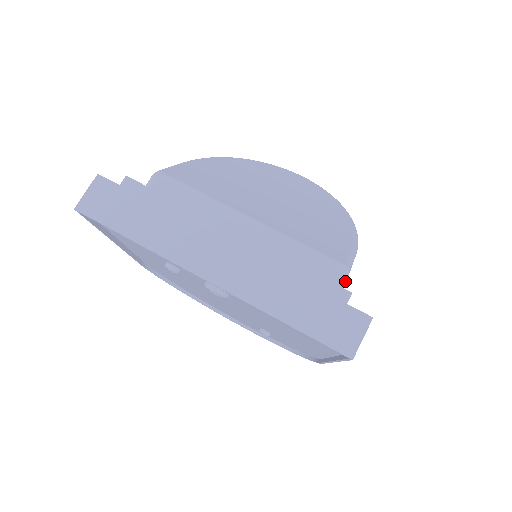
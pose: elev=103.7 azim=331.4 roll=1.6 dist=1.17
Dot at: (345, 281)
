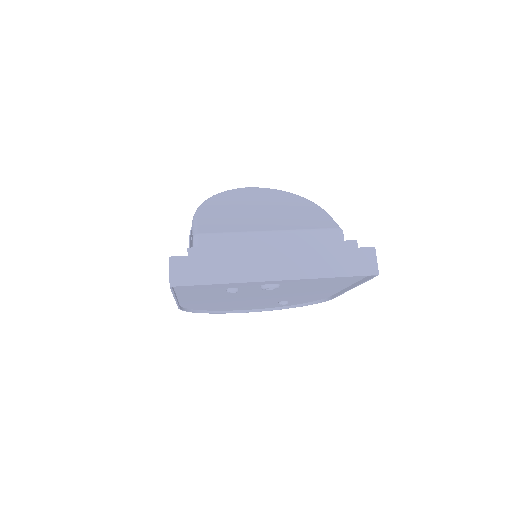
Dot at: (343, 237)
